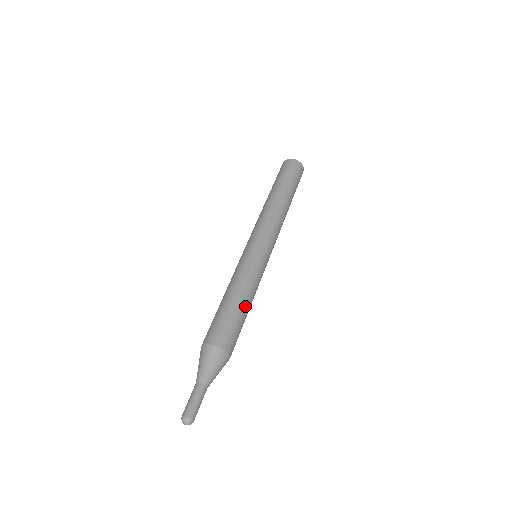
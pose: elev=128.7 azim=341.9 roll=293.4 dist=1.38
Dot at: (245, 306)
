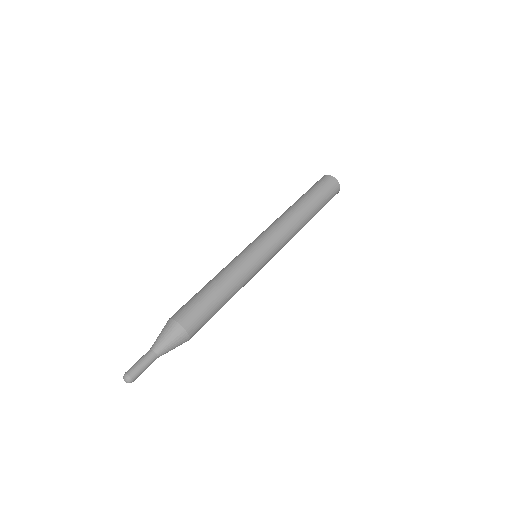
Dot at: (224, 300)
